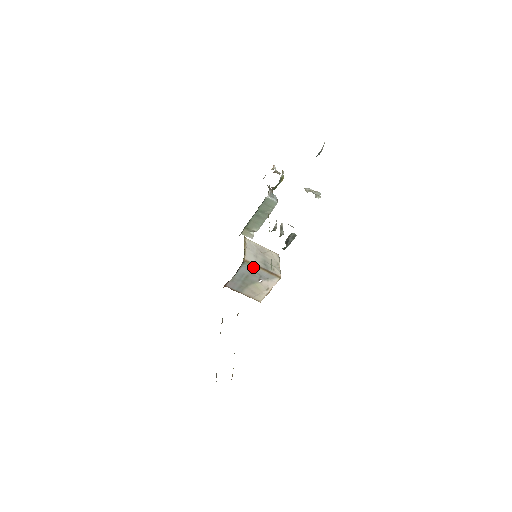
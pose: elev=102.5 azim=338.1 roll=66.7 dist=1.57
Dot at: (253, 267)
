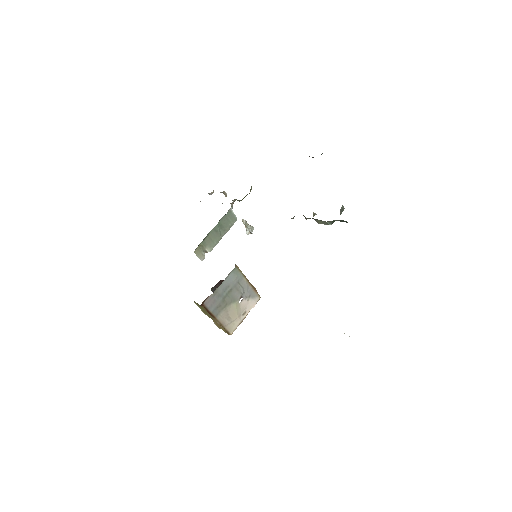
Dot at: (241, 276)
